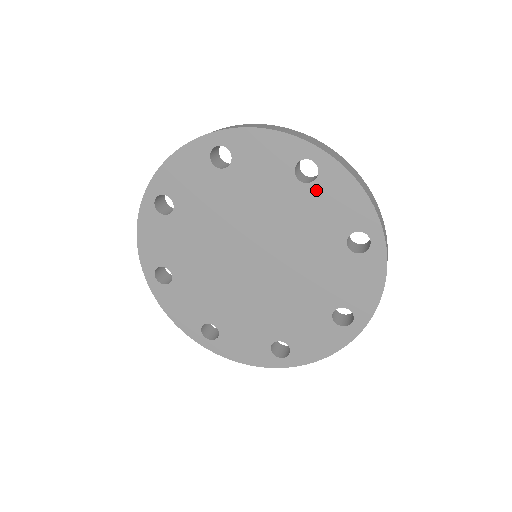
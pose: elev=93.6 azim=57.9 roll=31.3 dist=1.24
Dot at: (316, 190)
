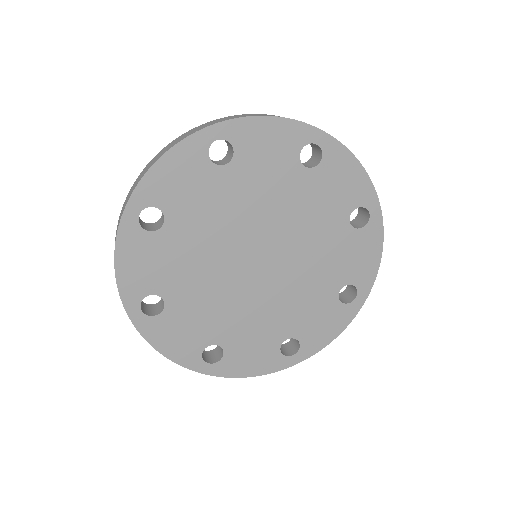
Dot at: (243, 157)
